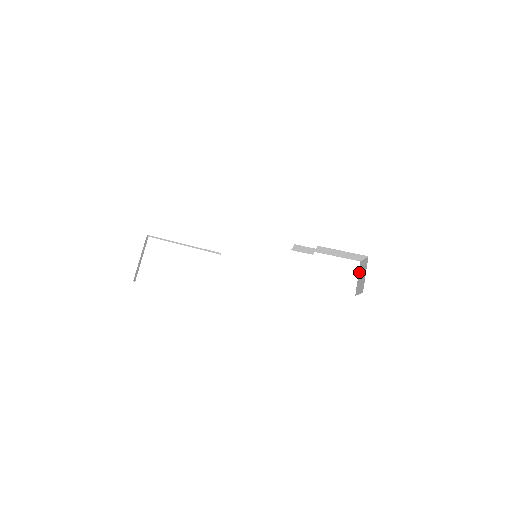
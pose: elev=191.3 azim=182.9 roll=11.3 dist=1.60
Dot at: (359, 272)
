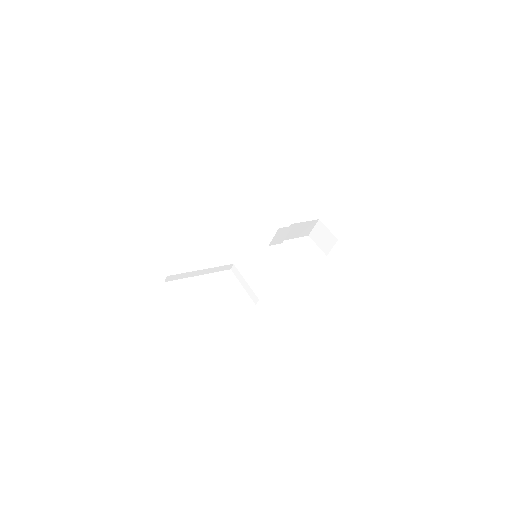
Dot at: (315, 241)
